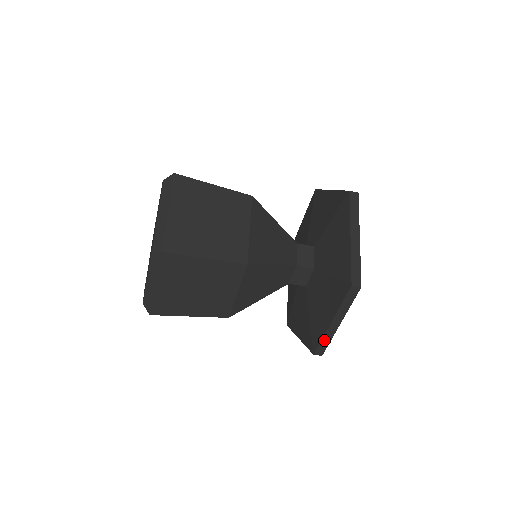
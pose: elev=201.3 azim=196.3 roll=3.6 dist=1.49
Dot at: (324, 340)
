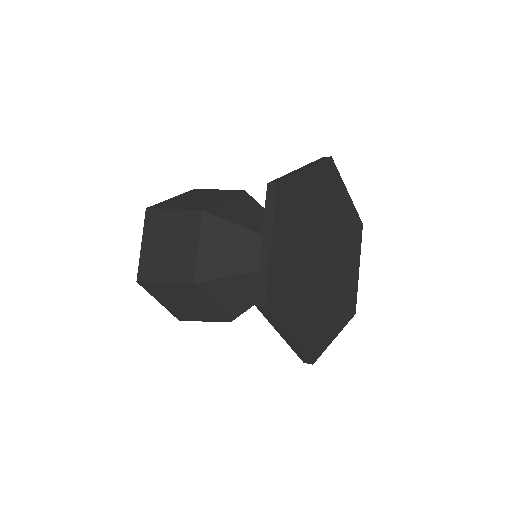
Dot at: (296, 351)
